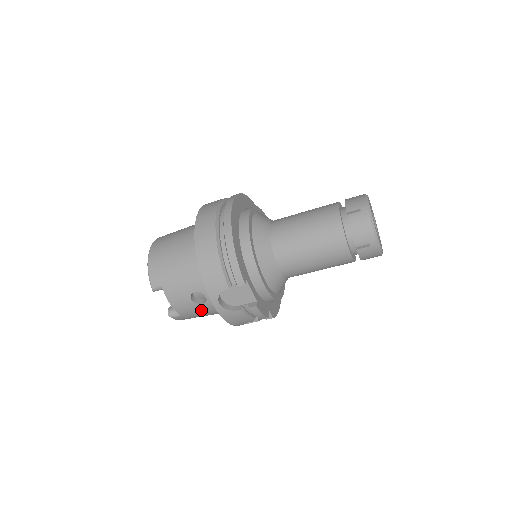
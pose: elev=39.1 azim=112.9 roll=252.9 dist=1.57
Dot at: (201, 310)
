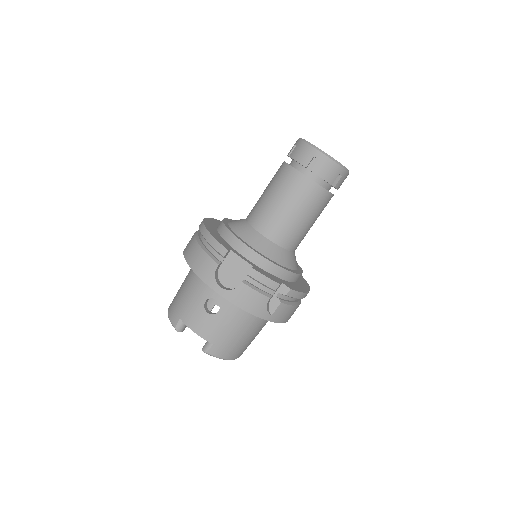
Dot at: (224, 322)
